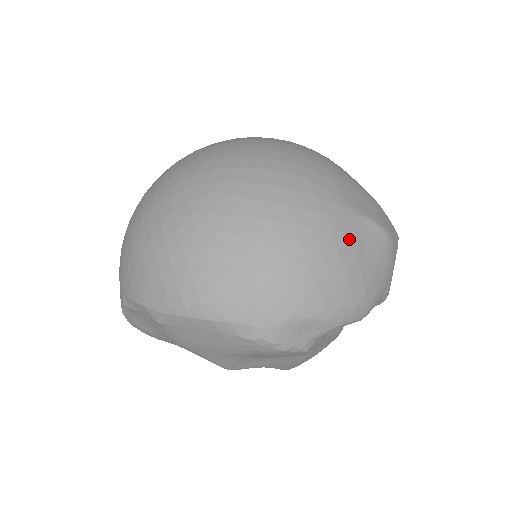
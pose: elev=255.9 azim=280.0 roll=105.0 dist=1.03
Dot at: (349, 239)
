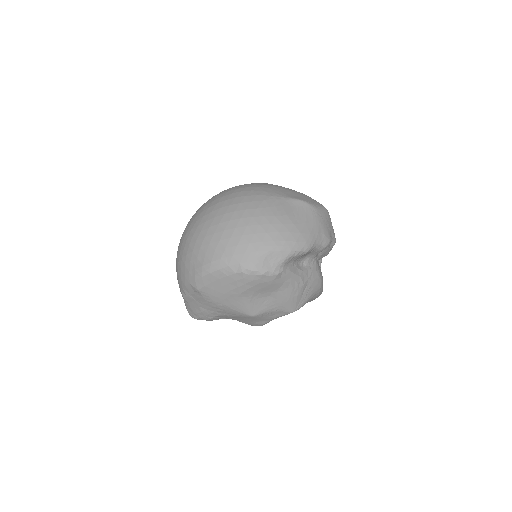
Dot at: (281, 209)
